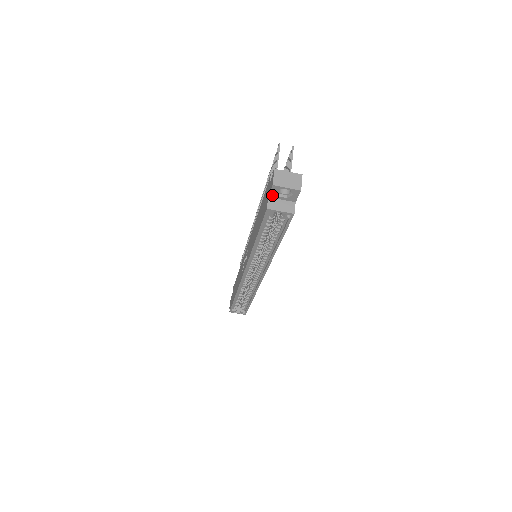
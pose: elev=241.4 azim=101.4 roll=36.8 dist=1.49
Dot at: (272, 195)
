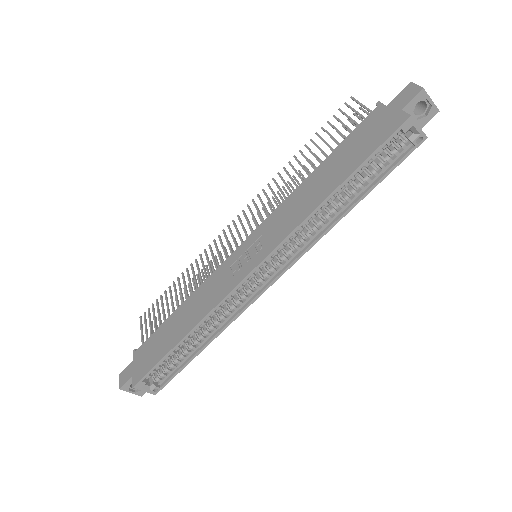
Dot at: (408, 108)
